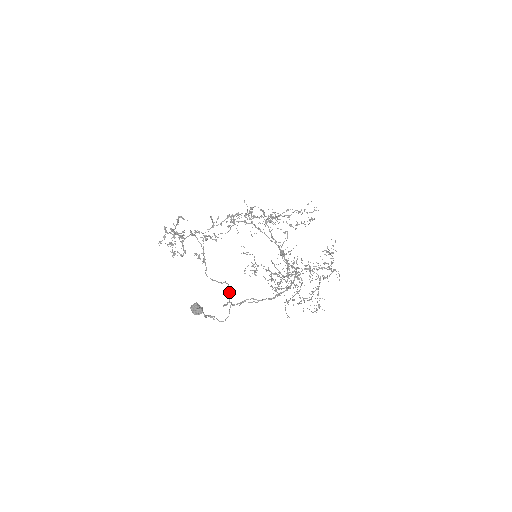
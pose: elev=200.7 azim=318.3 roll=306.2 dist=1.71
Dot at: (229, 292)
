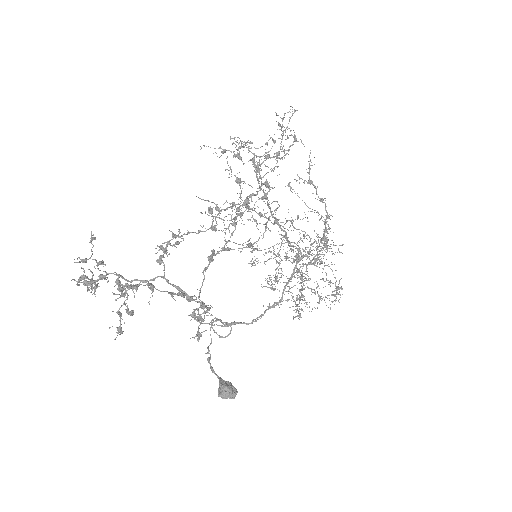
Dot at: (231, 323)
